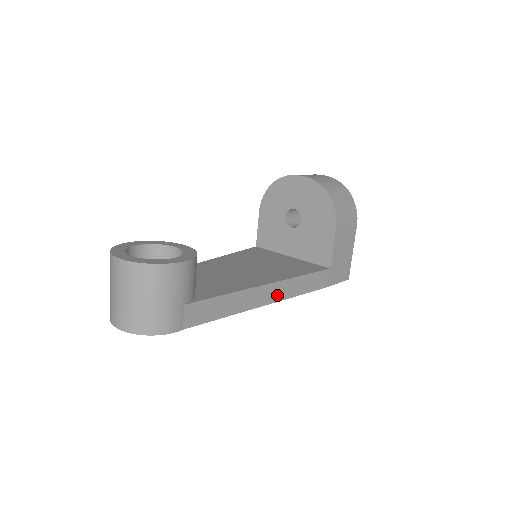
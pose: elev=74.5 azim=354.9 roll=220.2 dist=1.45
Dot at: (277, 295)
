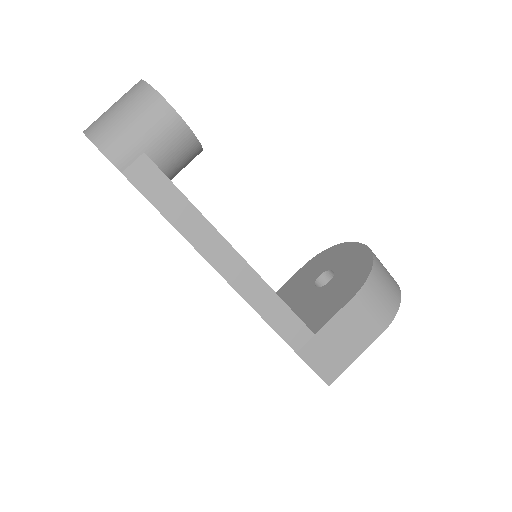
Dot at: (234, 276)
